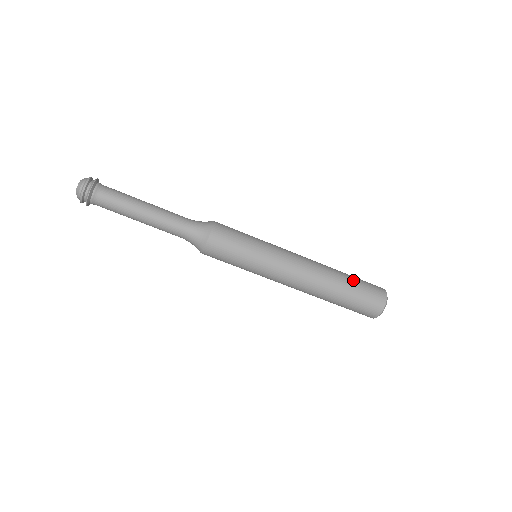
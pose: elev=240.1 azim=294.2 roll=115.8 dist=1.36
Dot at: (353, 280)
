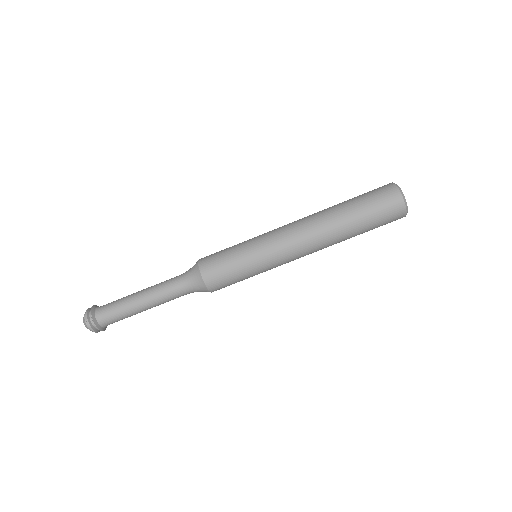
Dot at: (355, 205)
